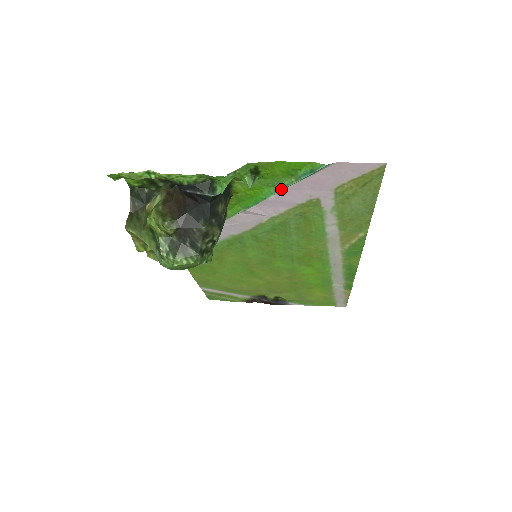
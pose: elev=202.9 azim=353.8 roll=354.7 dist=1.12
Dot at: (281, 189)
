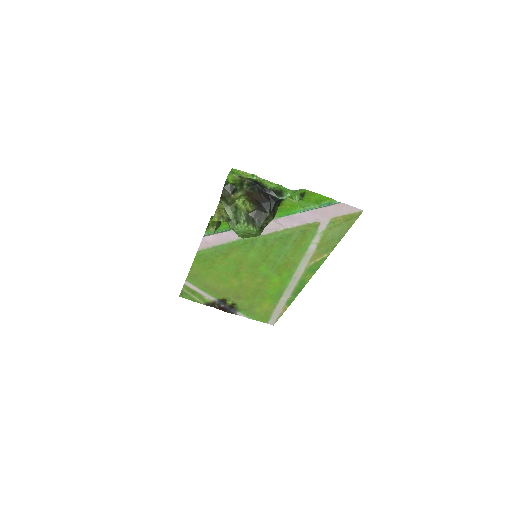
Dot at: (307, 210)
